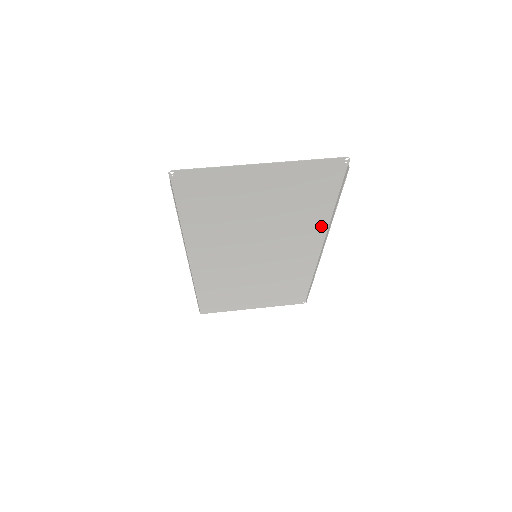
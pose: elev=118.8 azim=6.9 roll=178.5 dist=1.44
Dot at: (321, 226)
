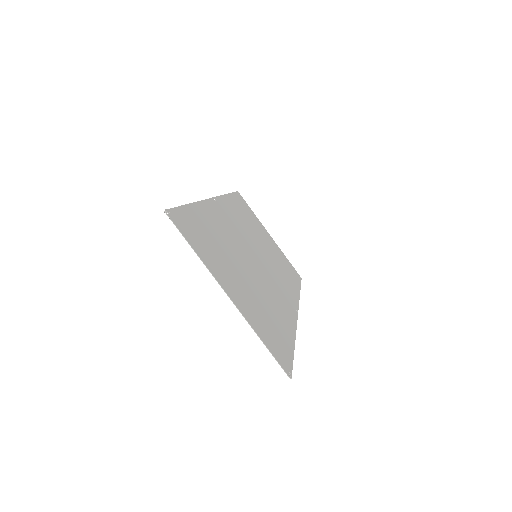
Dot at: (291, 322)
